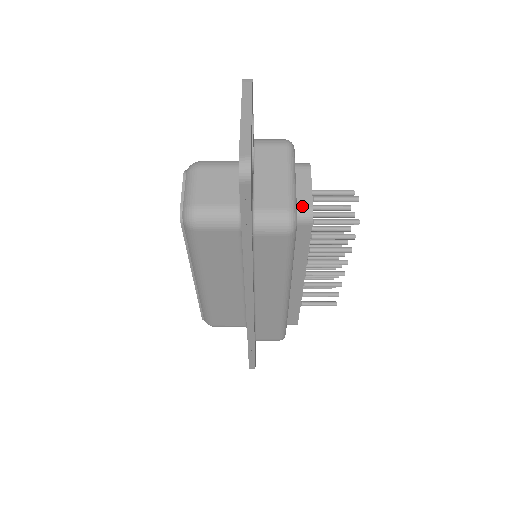
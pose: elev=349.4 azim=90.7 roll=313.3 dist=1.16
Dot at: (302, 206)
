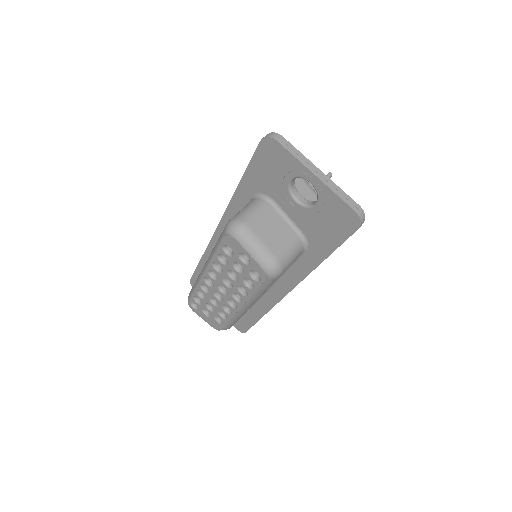
Dot at: occluded
